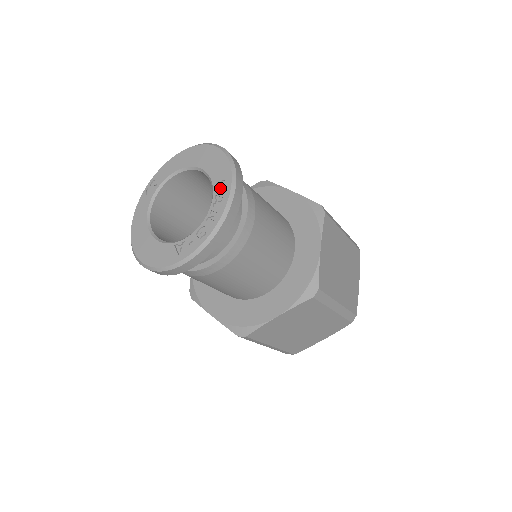
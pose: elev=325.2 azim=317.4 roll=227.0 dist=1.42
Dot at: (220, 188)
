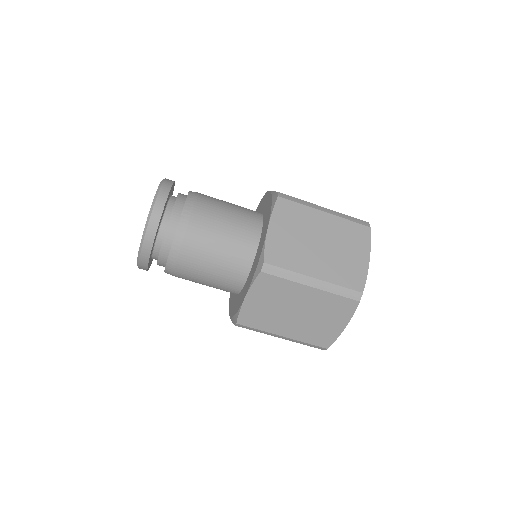
Dot at: occluded
